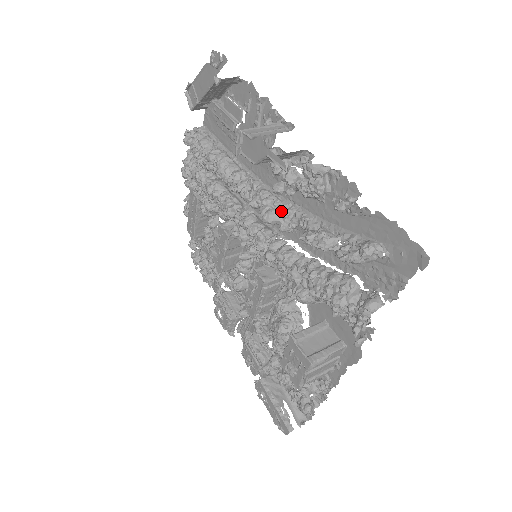
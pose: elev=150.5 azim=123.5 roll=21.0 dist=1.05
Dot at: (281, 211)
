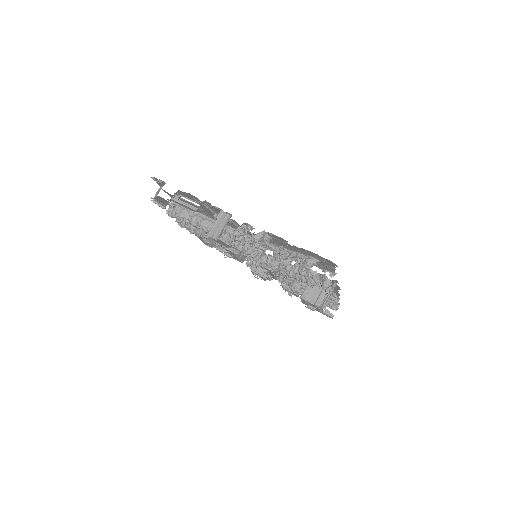
Dot at: (254, 246)
